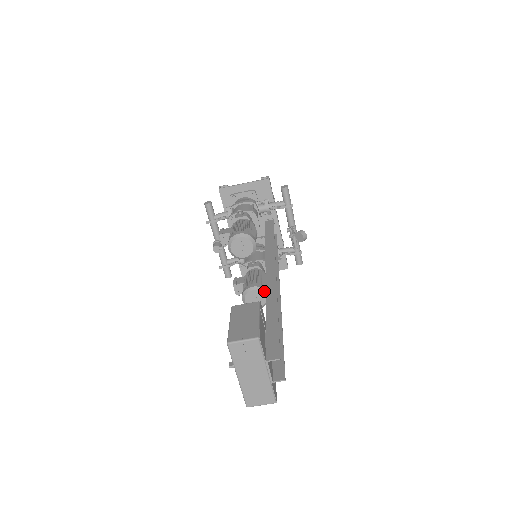
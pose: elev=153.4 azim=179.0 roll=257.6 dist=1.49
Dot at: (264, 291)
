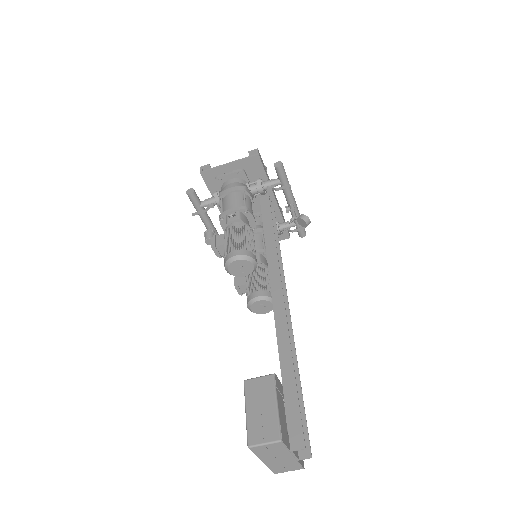
Dot at: (270, 299)
